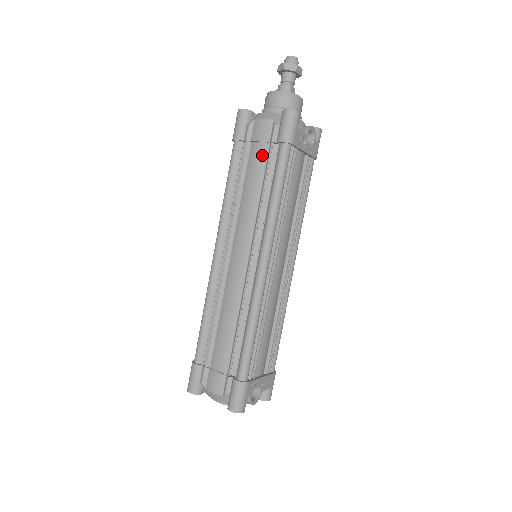
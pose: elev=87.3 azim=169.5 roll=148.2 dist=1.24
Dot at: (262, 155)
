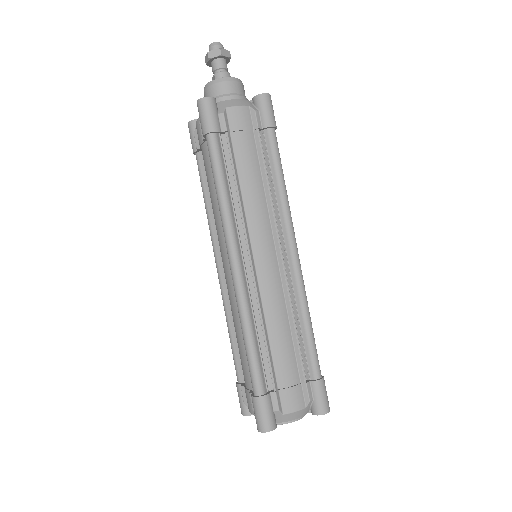
Dot at: (250, 144)
